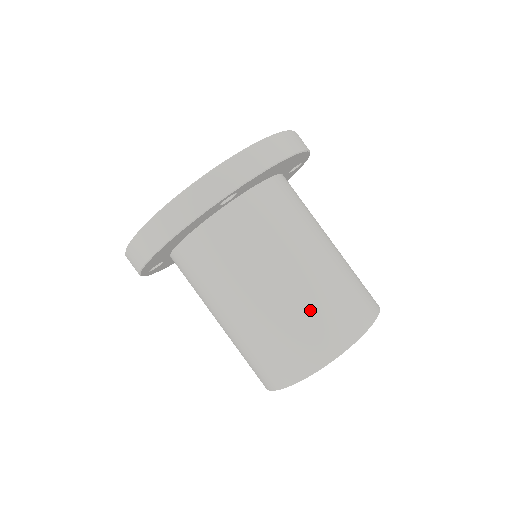
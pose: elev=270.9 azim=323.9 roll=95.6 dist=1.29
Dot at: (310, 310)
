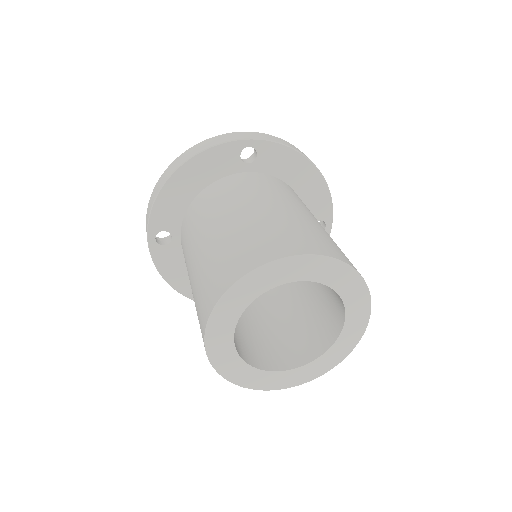
Dot at: (285, 225)
